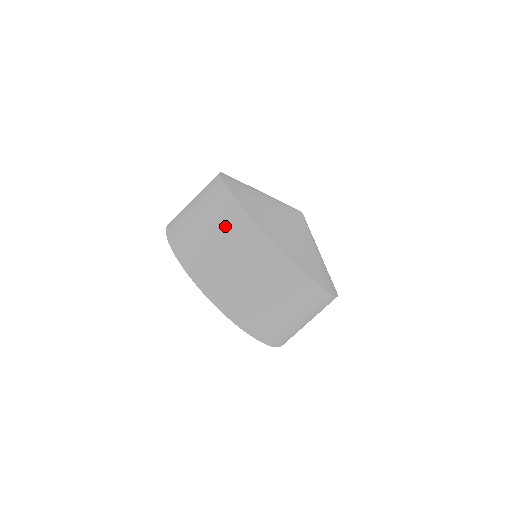
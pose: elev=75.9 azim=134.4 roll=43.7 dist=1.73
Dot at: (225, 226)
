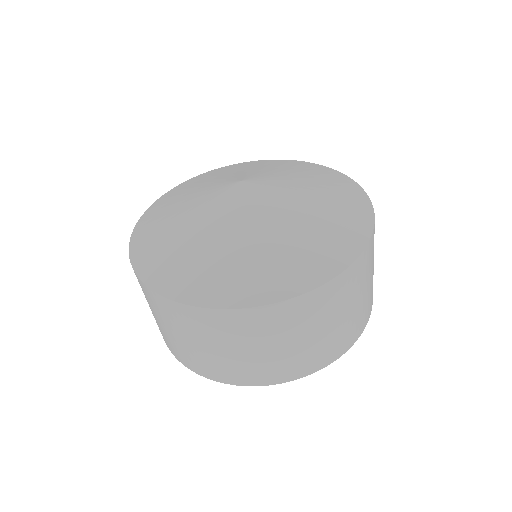
Dot at: (239, 335)
